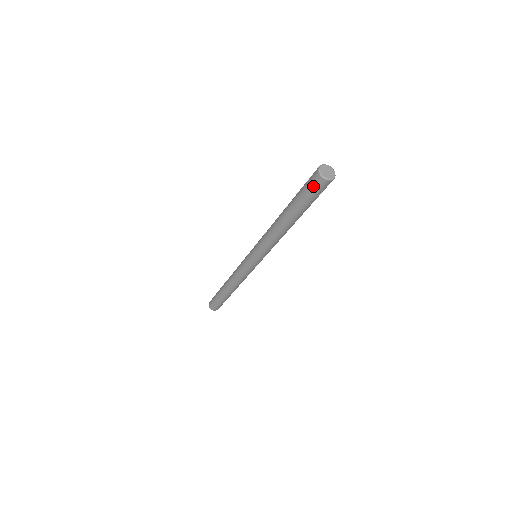
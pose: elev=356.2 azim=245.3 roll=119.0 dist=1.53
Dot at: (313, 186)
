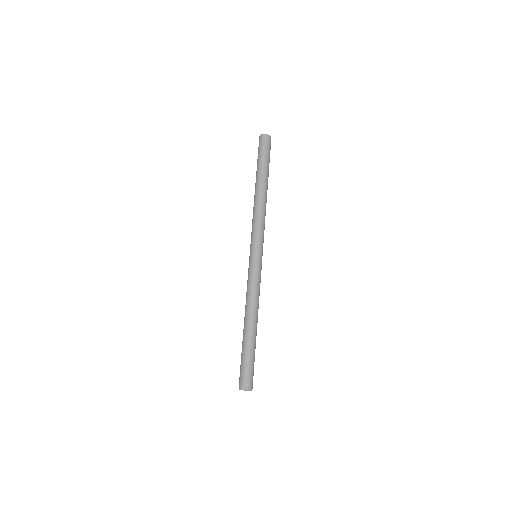
Dot at: occluded
